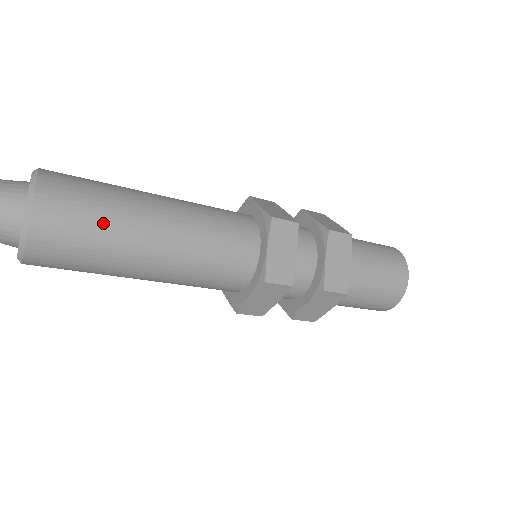
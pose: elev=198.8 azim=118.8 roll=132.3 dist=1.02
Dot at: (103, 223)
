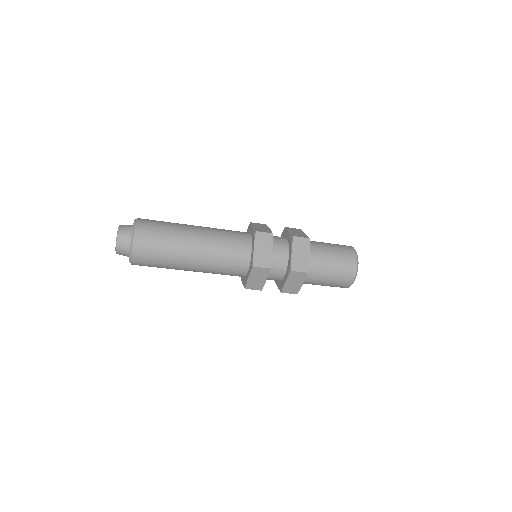
Dot at: (166, 241)
